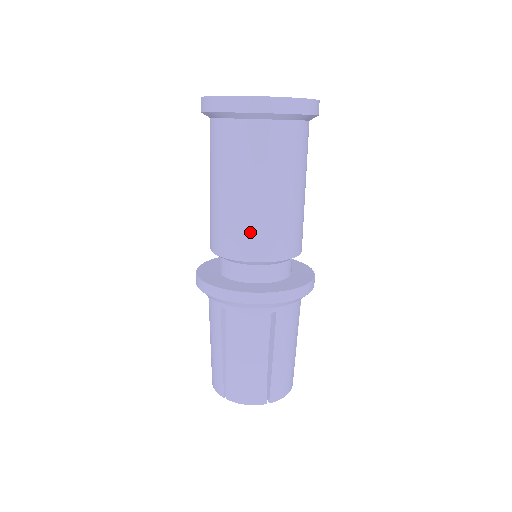
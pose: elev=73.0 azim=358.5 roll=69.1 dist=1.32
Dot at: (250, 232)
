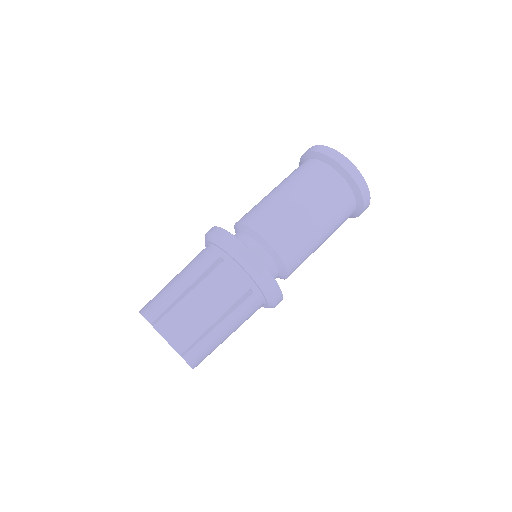
Dot at: (259, 208)
